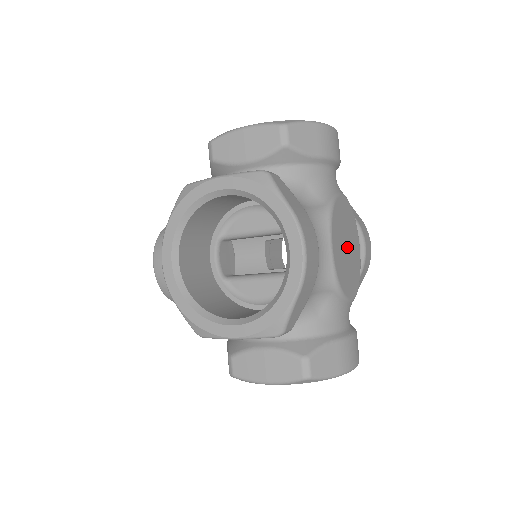
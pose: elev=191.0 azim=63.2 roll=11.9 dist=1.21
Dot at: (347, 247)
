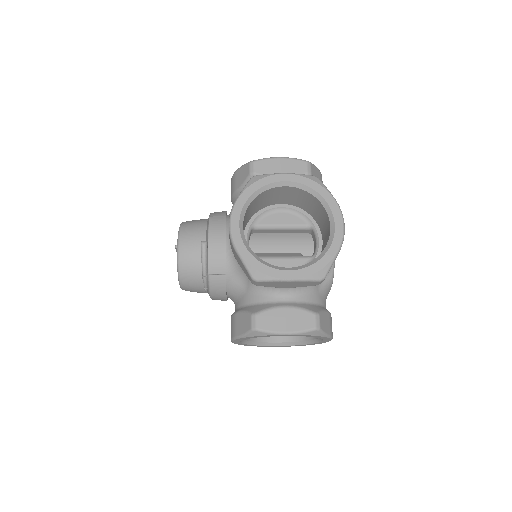
Dot at: occluded
